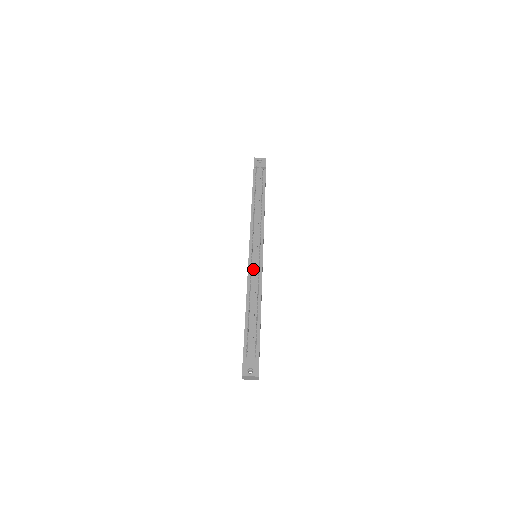
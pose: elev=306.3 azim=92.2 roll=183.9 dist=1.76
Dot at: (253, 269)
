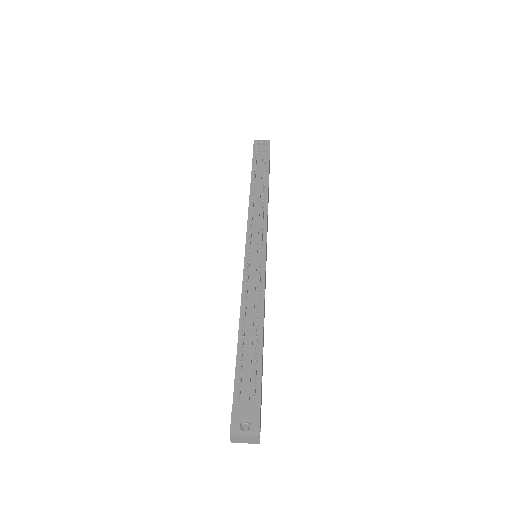
Dot at: (251, 270)
